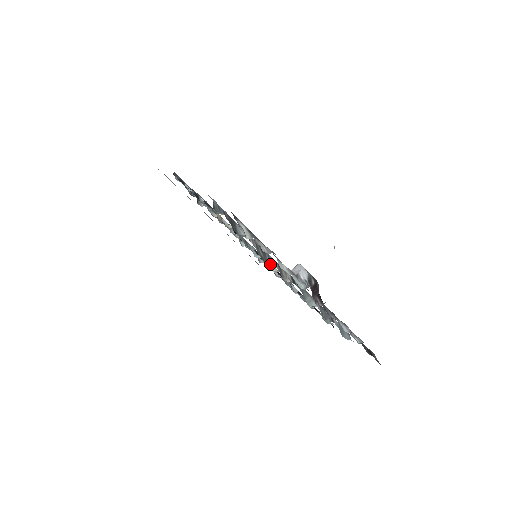
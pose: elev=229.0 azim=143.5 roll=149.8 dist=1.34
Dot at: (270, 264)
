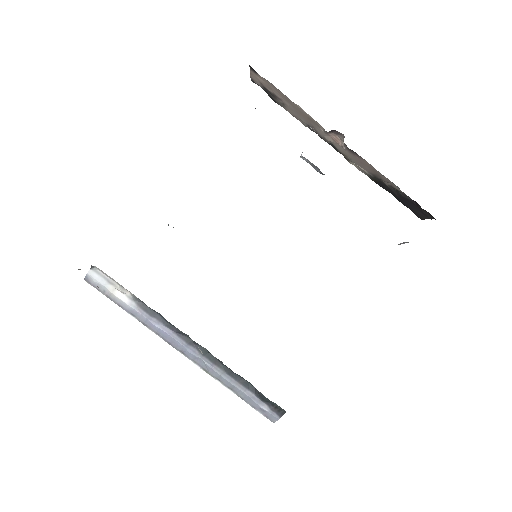
Dot at: occluded
